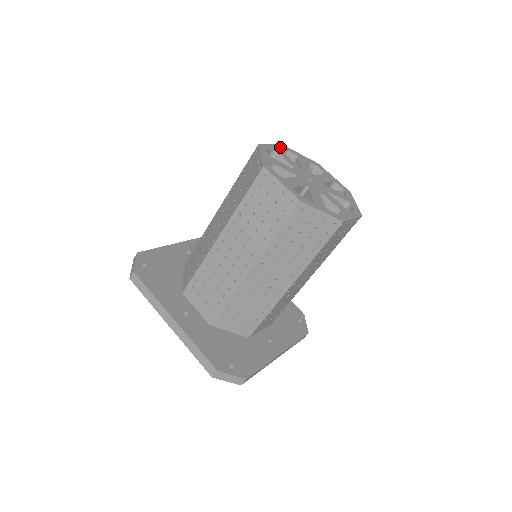
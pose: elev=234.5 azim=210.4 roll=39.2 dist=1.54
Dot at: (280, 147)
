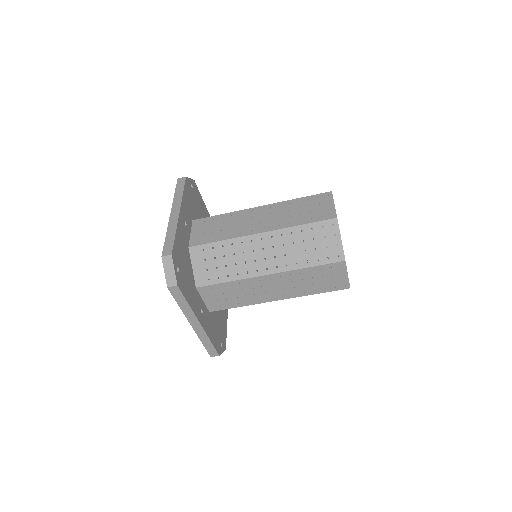
Dot at: occluded
